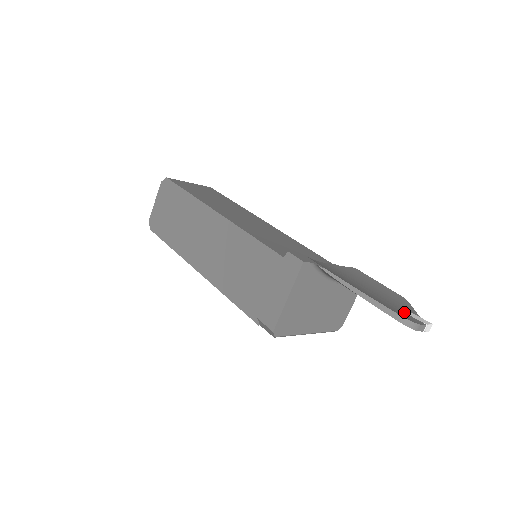
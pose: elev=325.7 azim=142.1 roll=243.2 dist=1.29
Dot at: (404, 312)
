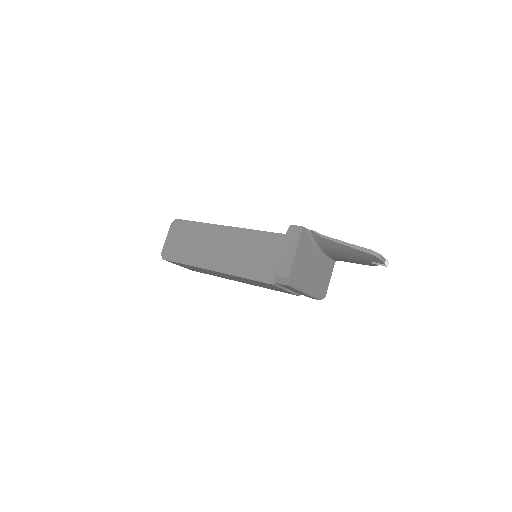
Dot at: occluded
